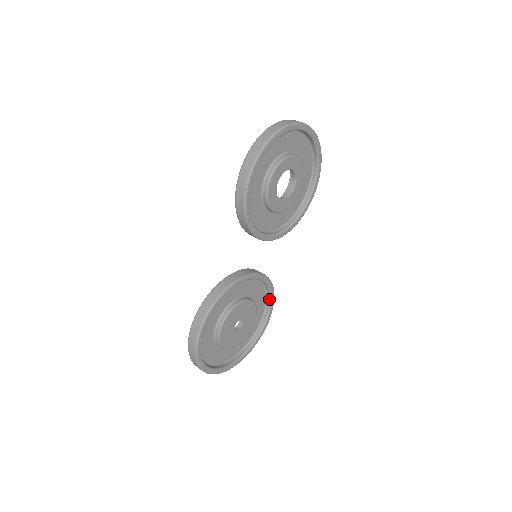
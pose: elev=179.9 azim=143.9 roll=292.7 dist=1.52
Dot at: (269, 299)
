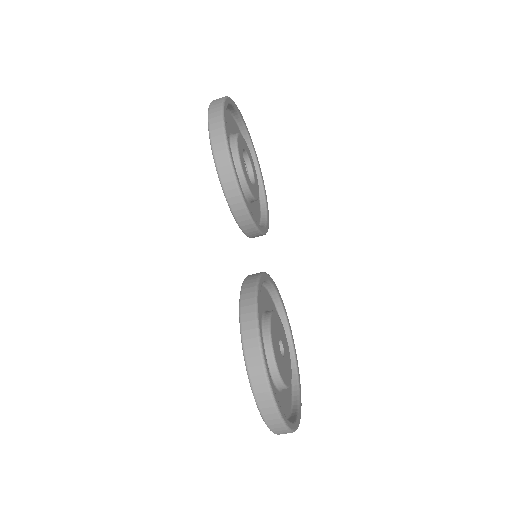
Dot at: (285, 322)
